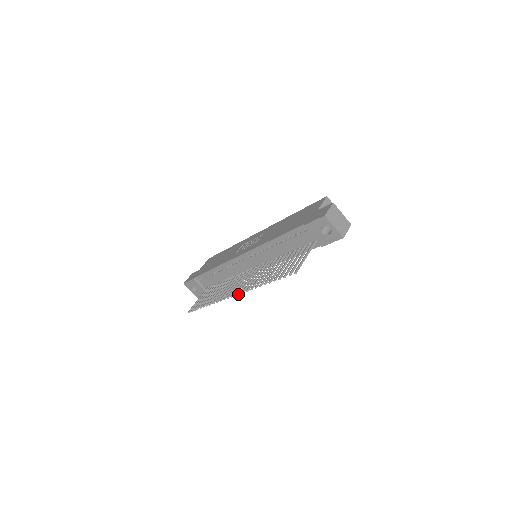
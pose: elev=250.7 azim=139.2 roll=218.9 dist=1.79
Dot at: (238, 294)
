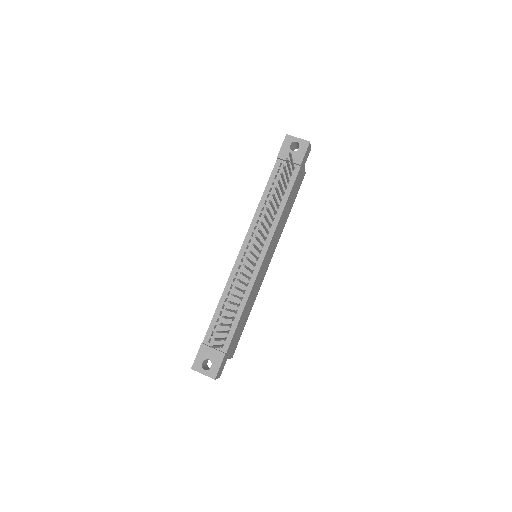
Dot at: (255, 236)
